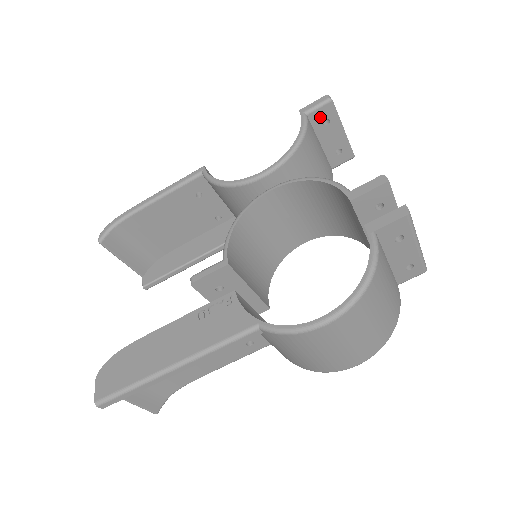
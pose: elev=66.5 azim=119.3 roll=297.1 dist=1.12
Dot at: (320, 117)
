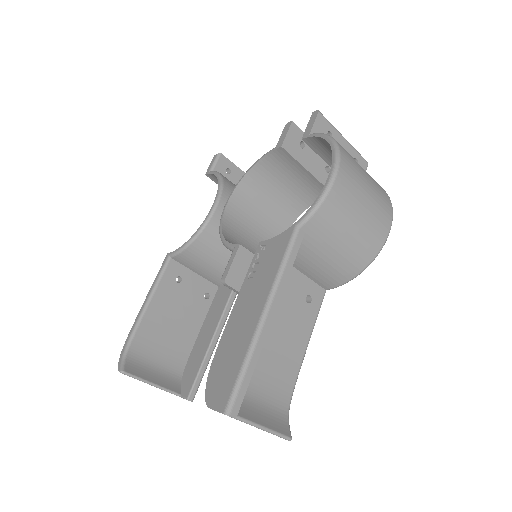
Dot at: (222, 169)
